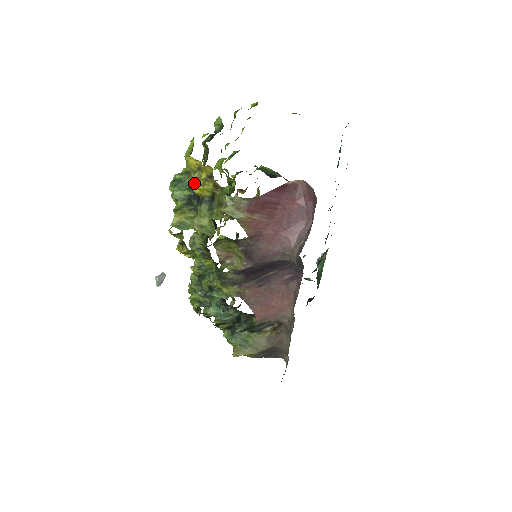
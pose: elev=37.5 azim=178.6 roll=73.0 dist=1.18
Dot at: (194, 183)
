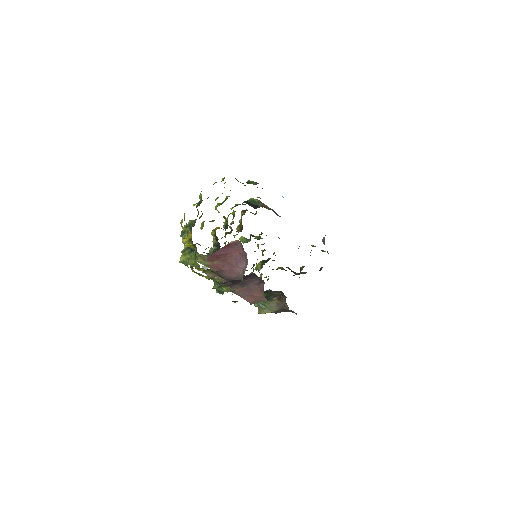
Dot at: (185, 241)
